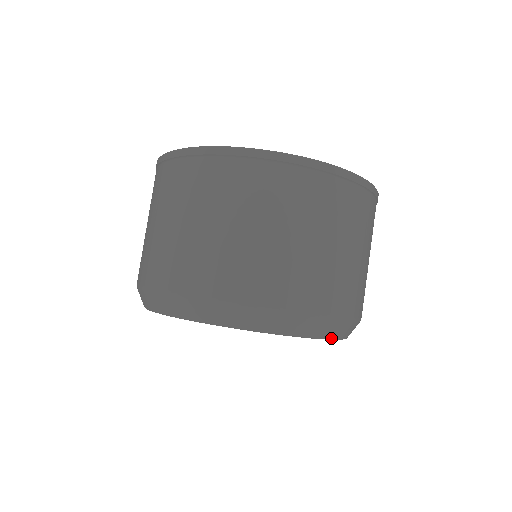
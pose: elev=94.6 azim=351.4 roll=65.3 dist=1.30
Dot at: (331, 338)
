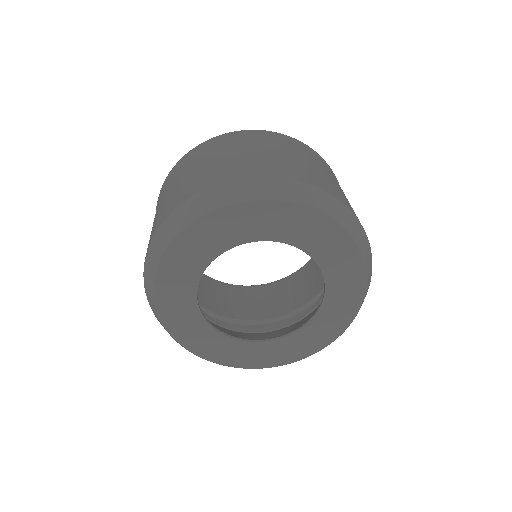
Dot at: (349, 231)
